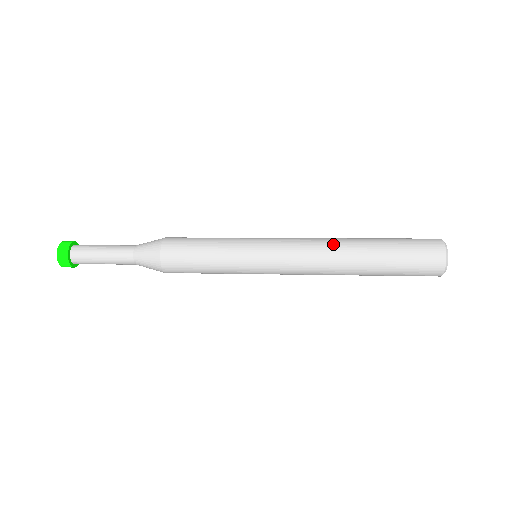
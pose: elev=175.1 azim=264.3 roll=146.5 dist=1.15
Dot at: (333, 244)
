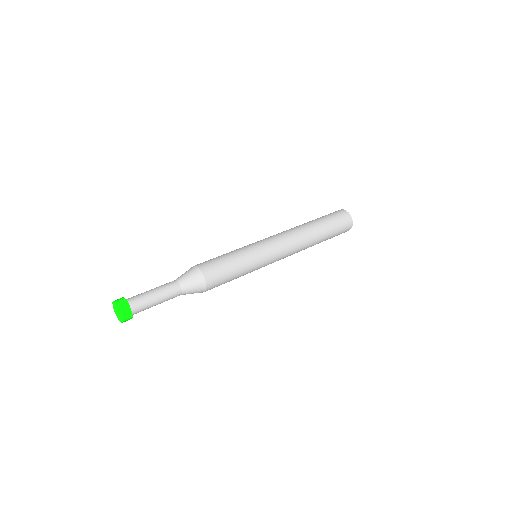
Dot at: (304, 239)
